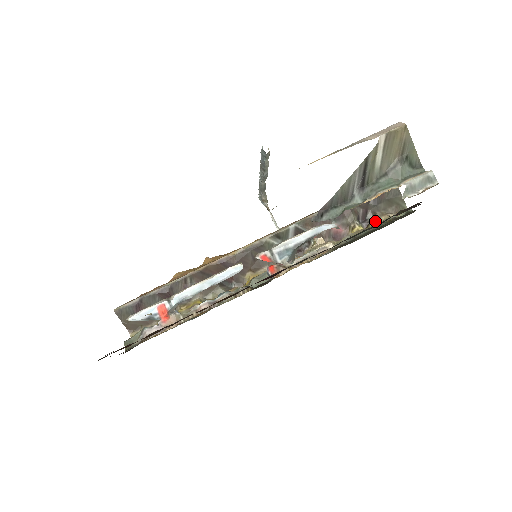
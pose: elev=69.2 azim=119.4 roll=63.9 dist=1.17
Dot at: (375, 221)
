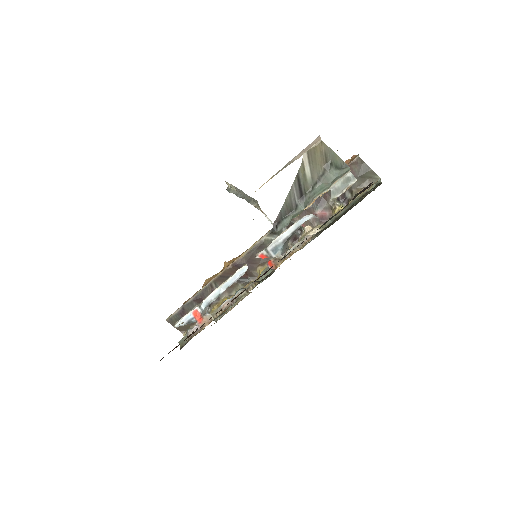
Dot at: occluded
